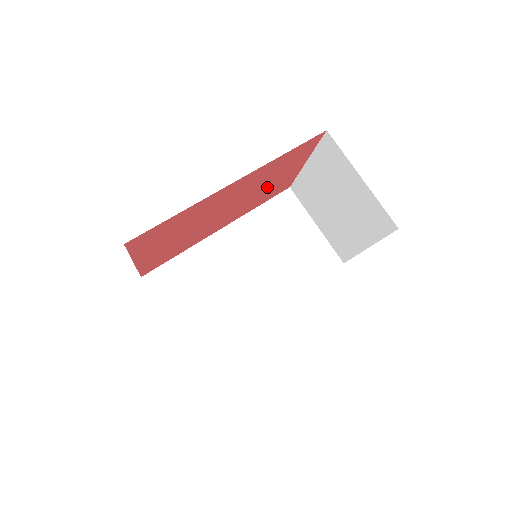
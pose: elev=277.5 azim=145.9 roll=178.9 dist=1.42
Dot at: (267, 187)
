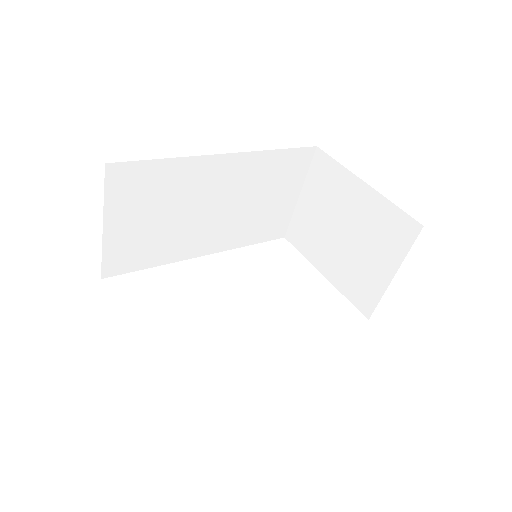
Dot at: occluded
